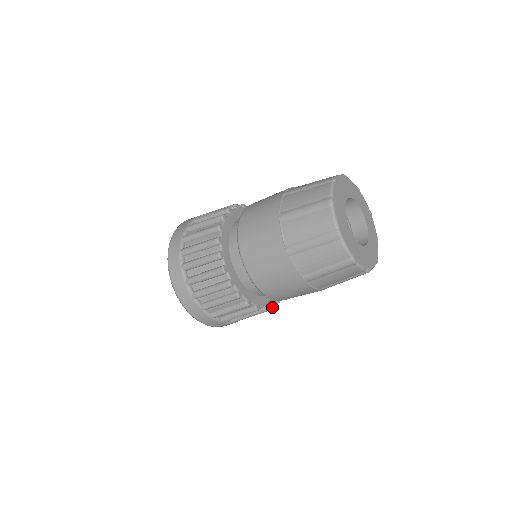
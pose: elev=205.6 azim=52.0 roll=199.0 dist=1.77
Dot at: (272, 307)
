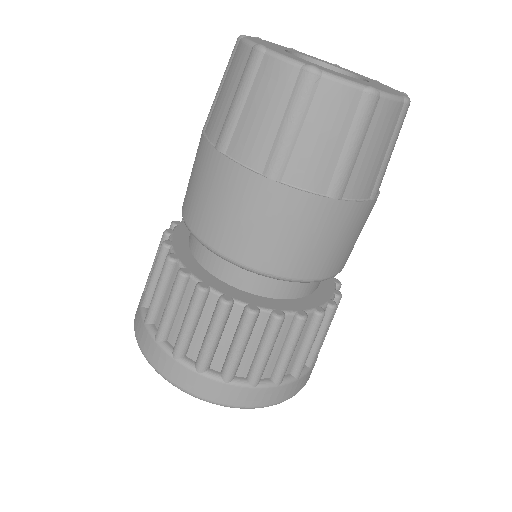
Dot at: (247, 308)
